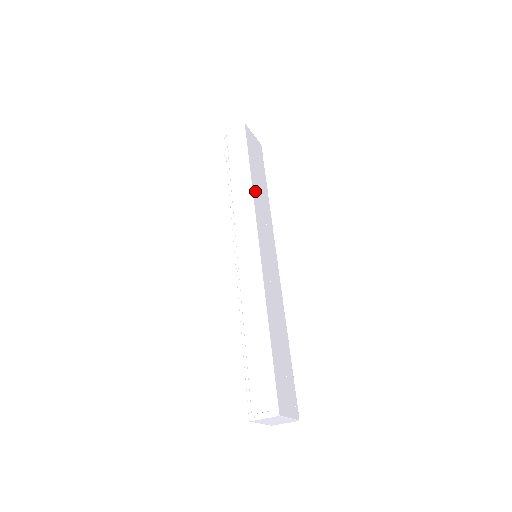
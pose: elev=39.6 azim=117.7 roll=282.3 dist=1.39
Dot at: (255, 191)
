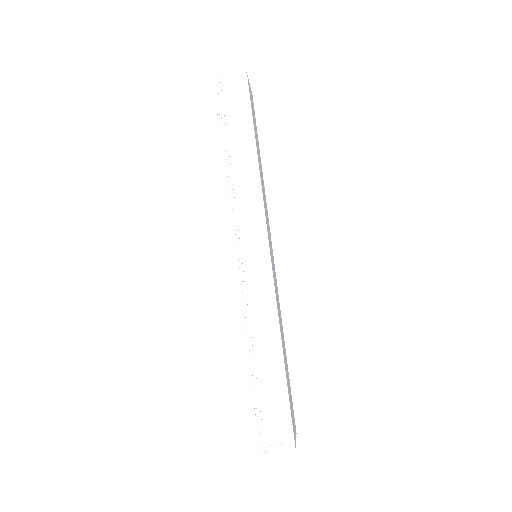
Dot at: (260, 176)
